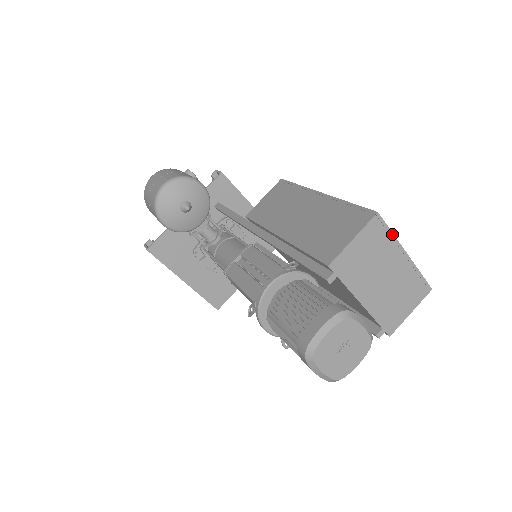
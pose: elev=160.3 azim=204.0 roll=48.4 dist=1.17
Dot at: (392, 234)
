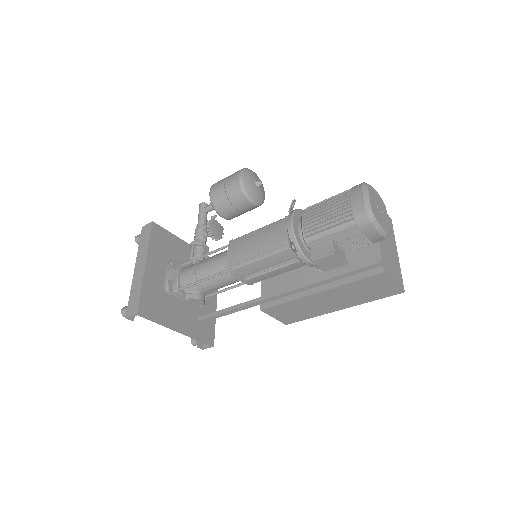
Dot at: (394, 236)
